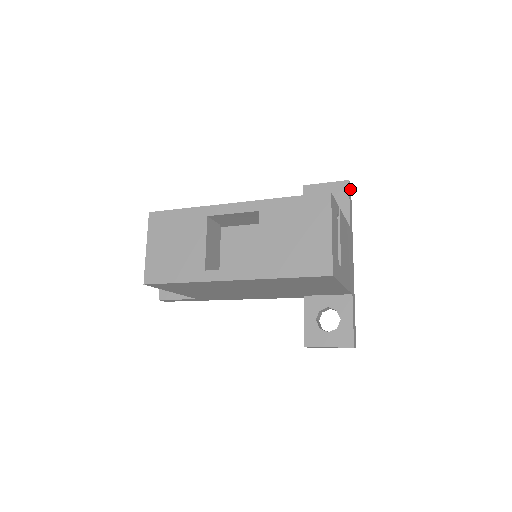
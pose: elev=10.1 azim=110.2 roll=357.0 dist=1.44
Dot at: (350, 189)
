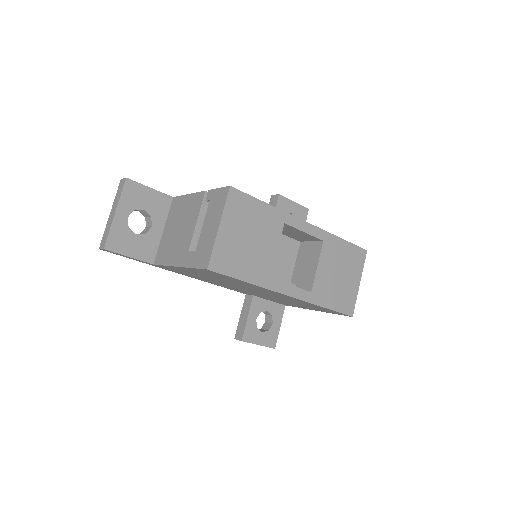
Dot at: occluded
